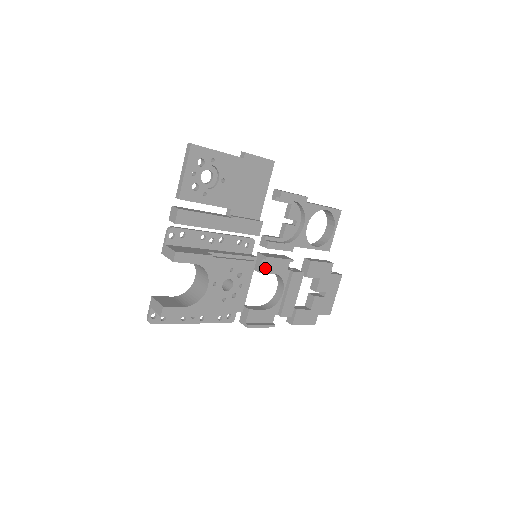
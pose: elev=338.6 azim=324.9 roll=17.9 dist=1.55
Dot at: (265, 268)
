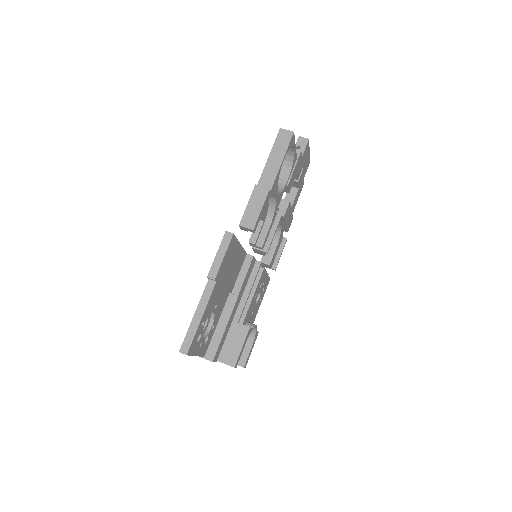
Dot at: occluded
